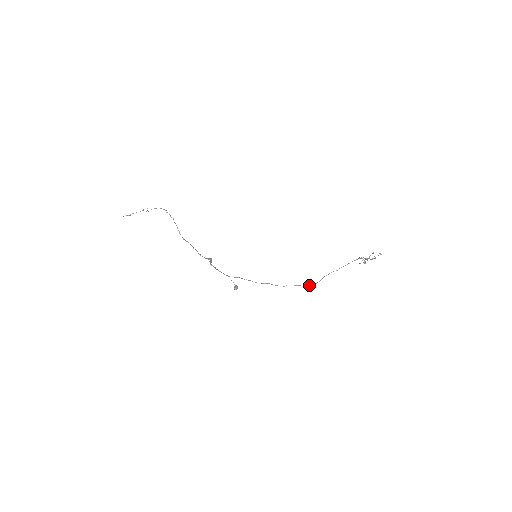
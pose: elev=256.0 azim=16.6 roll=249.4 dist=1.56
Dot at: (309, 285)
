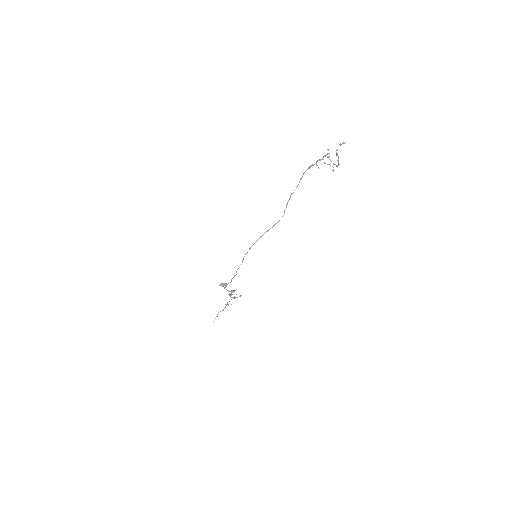
Dot at: occluded
